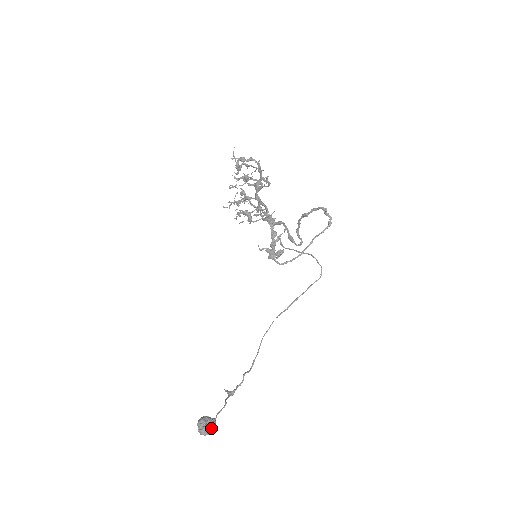
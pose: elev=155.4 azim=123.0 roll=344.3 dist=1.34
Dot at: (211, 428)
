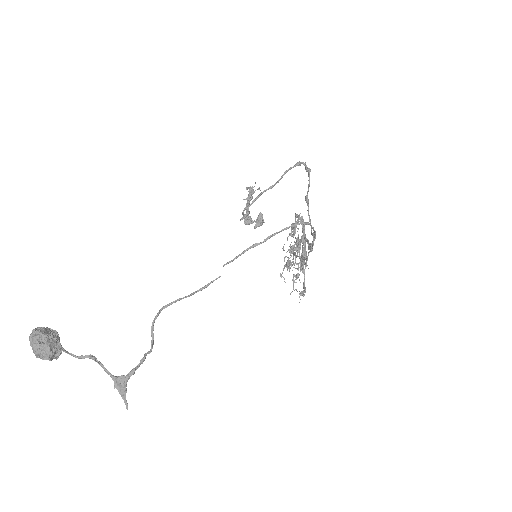
Dot at: (43, 328)
